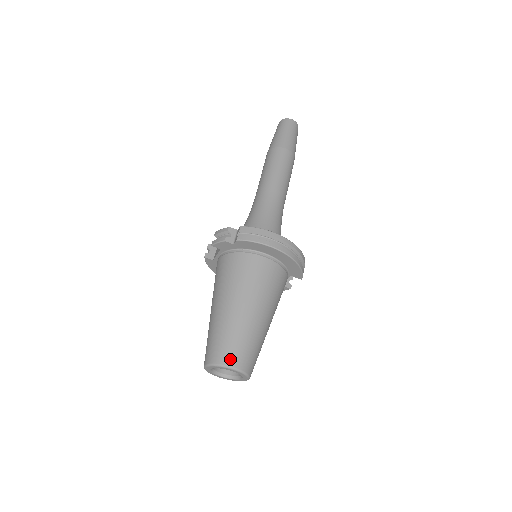
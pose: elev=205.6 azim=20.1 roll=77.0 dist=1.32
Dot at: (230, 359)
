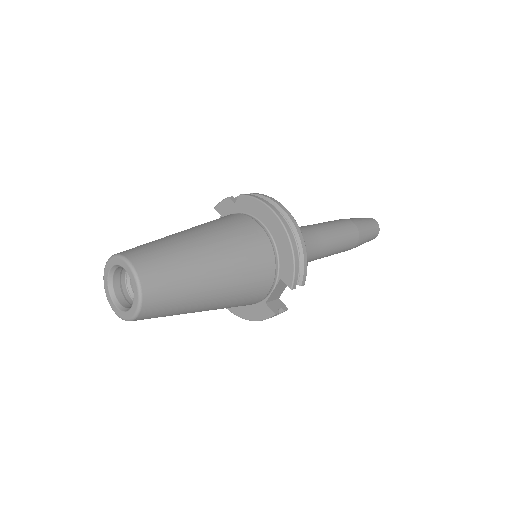
Dot at: (135, 255)
